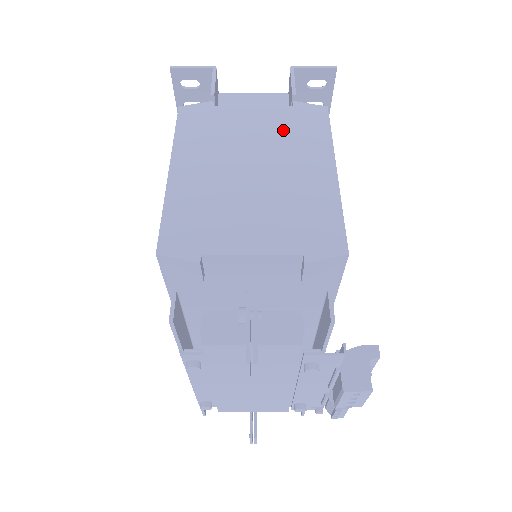
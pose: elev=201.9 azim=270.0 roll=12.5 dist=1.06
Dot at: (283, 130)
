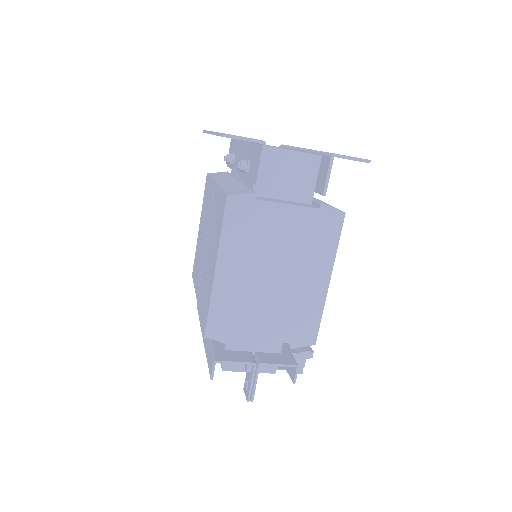
Dot at: (305, 237)
